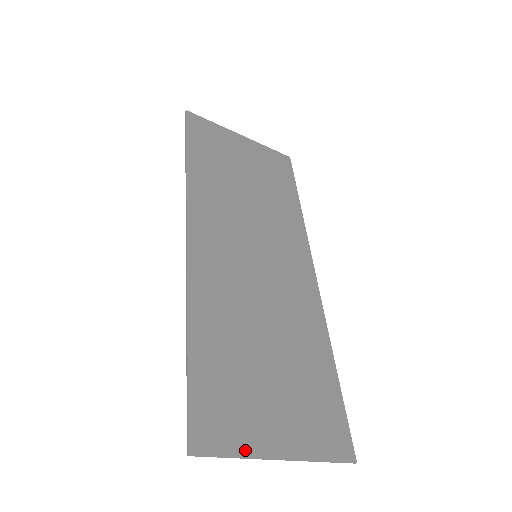
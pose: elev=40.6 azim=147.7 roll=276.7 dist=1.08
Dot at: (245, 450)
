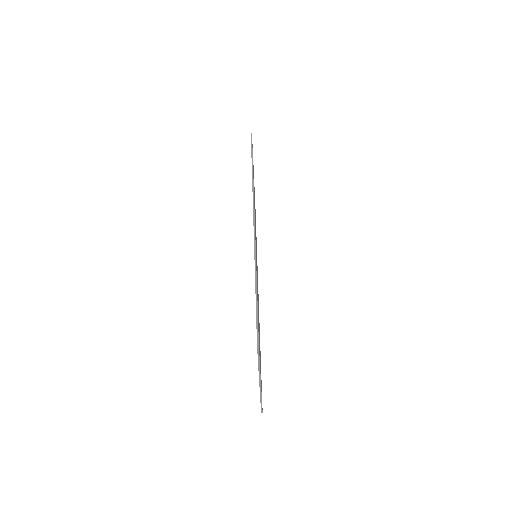
Dot at: occluded
